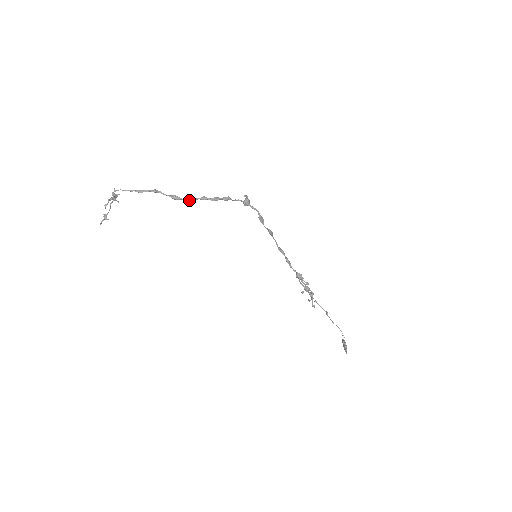
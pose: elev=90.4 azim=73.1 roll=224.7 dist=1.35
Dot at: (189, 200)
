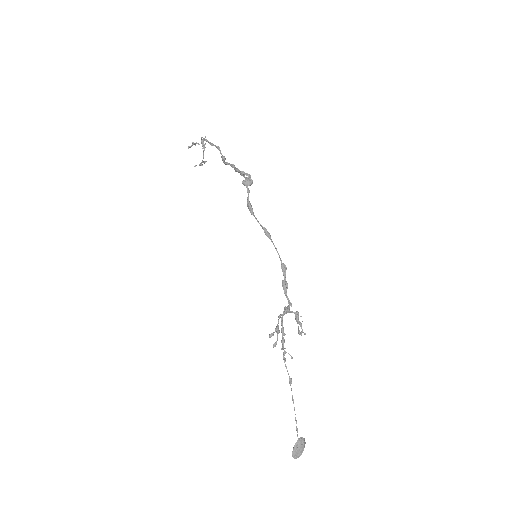
Dot at: (224, 163)
